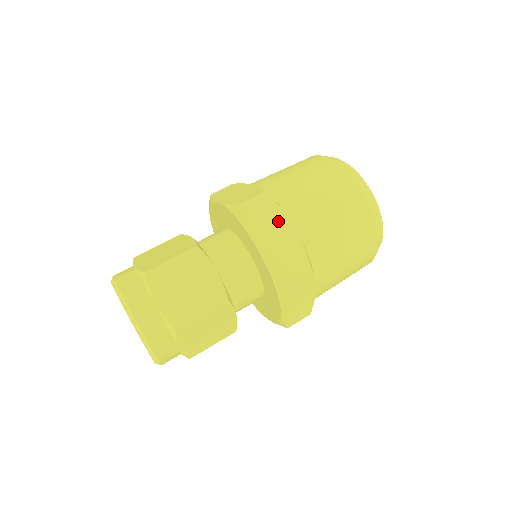
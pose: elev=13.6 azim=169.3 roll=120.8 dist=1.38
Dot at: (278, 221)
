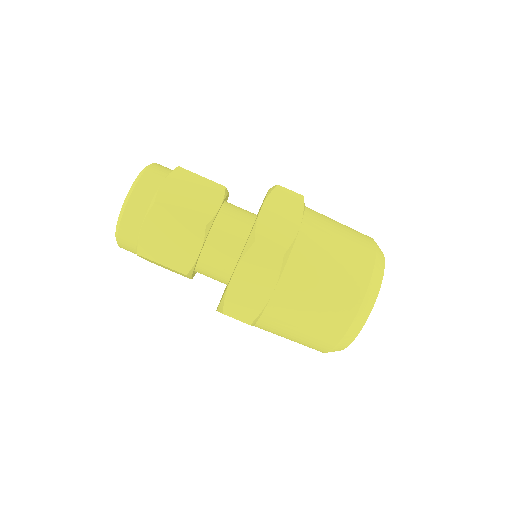
Dot at: (266, 280)
